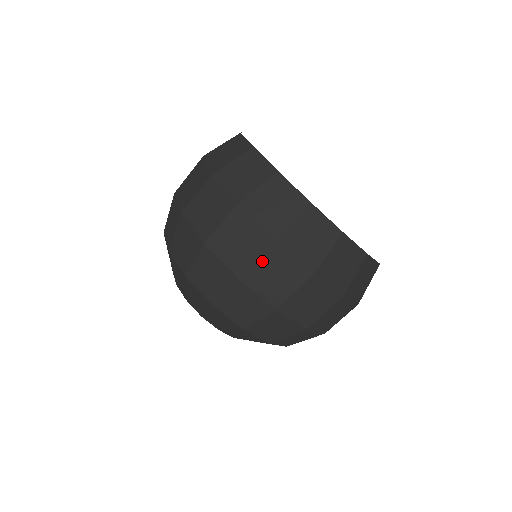
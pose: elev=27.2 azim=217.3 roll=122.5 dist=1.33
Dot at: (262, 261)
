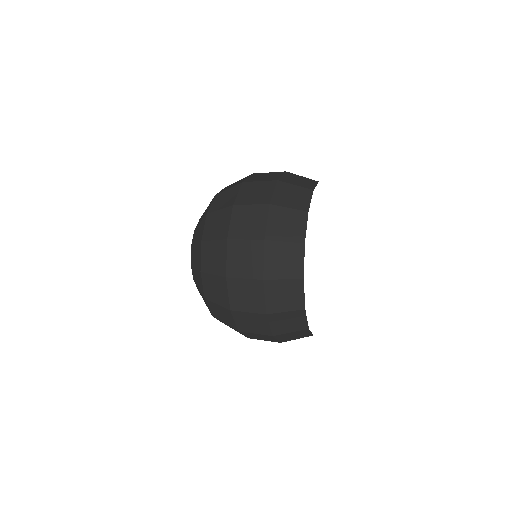
Dot at: (251, 315)
